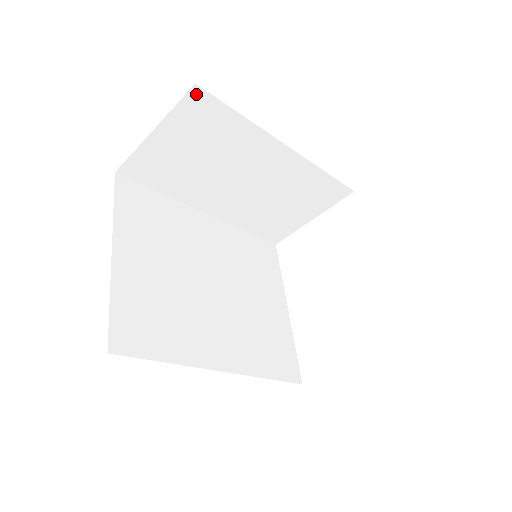
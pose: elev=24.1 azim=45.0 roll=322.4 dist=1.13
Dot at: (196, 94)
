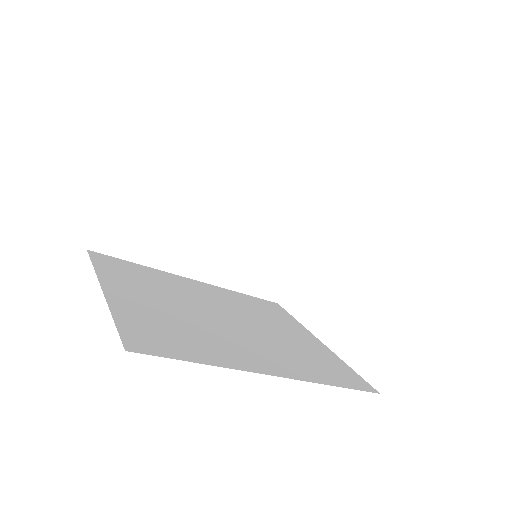
Dot at: (140, 132)
